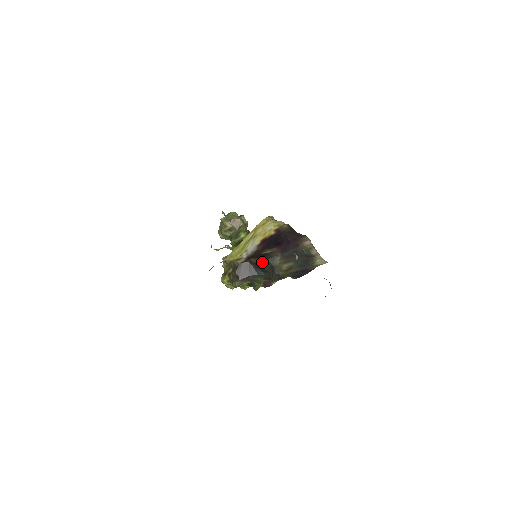
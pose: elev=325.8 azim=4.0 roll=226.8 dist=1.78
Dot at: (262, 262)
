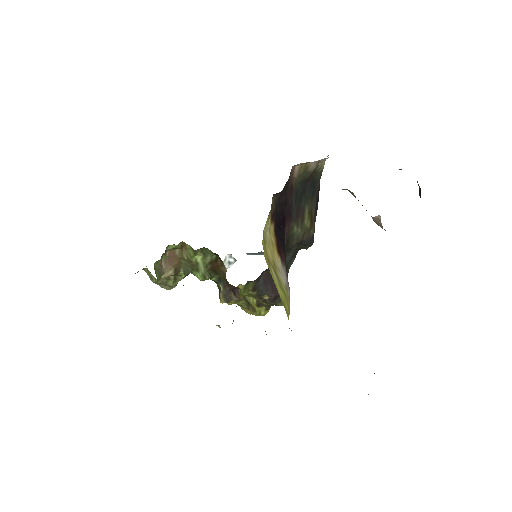
Dot at: occluded
